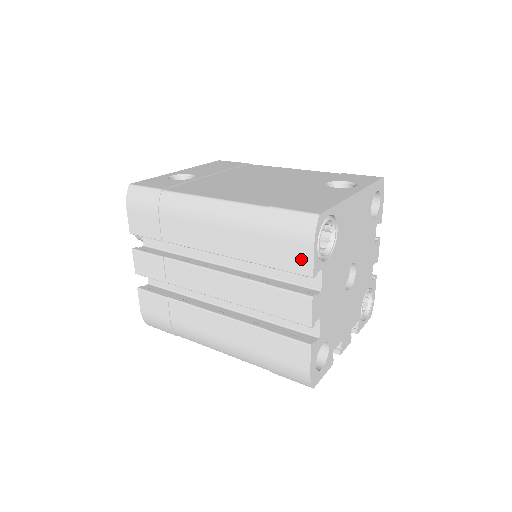
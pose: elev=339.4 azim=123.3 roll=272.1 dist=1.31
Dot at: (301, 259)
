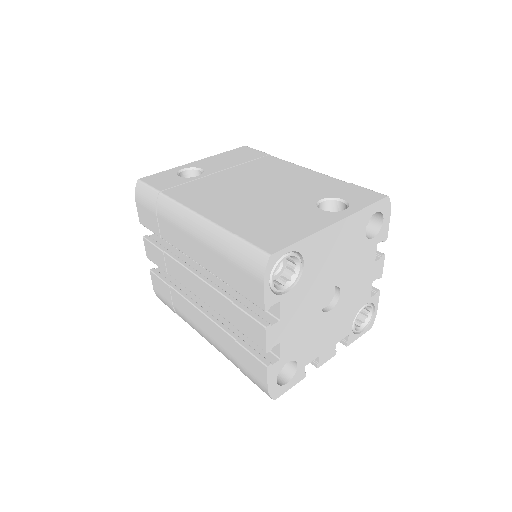
Dot at: (255, 292)
